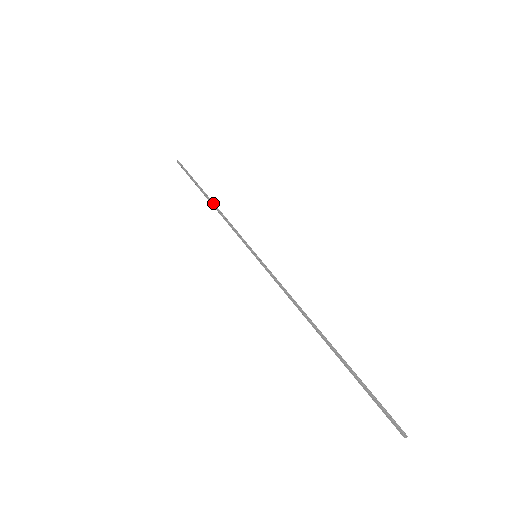
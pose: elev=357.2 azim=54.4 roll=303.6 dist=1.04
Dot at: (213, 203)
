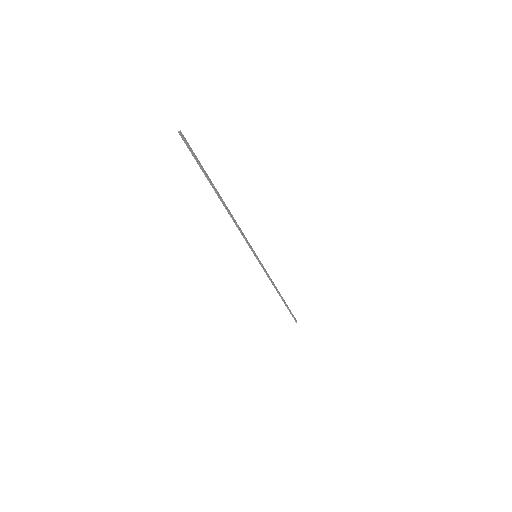
Dot at: (278, 292)
